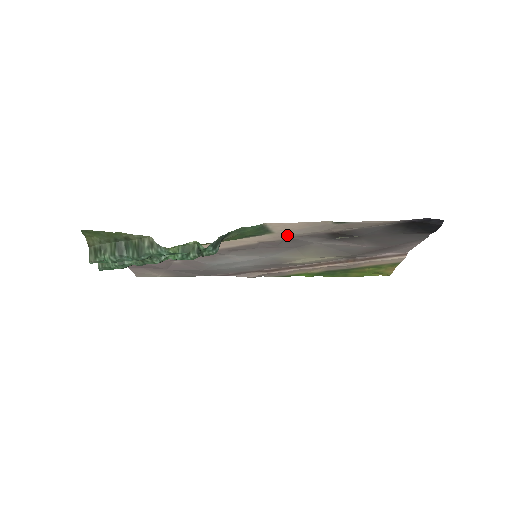
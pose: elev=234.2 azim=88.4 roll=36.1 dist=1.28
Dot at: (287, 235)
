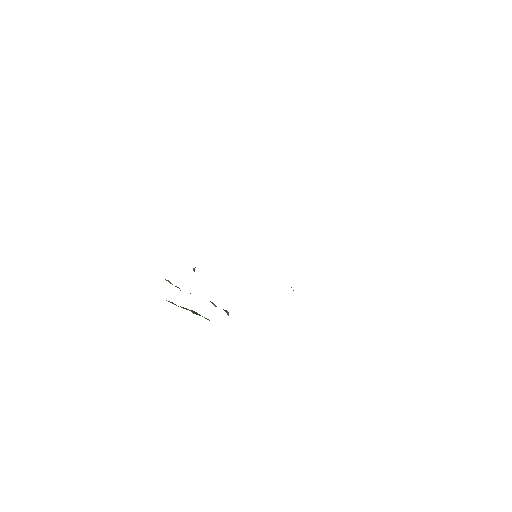
Dot at: occluded
